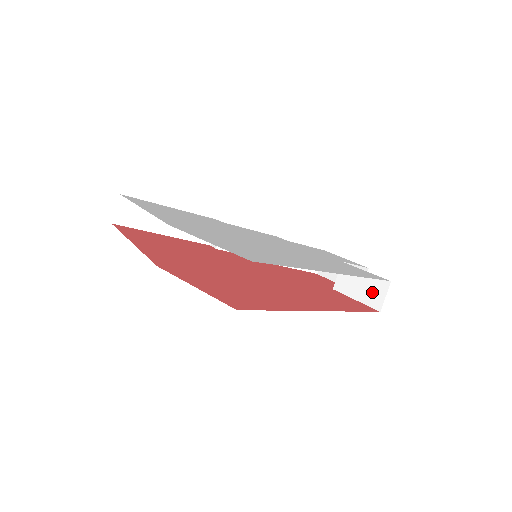
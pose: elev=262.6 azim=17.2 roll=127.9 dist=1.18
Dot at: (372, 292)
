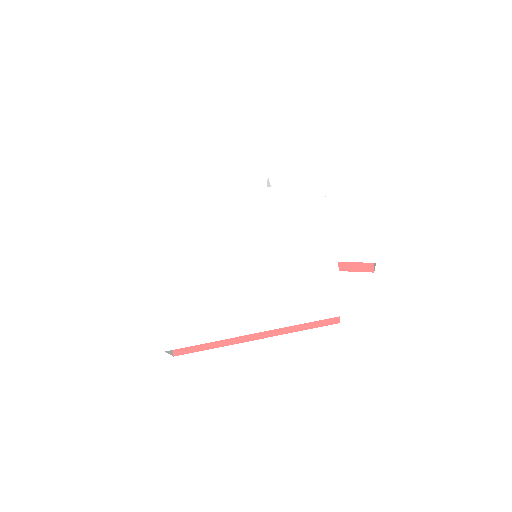
Dot at: occluded
